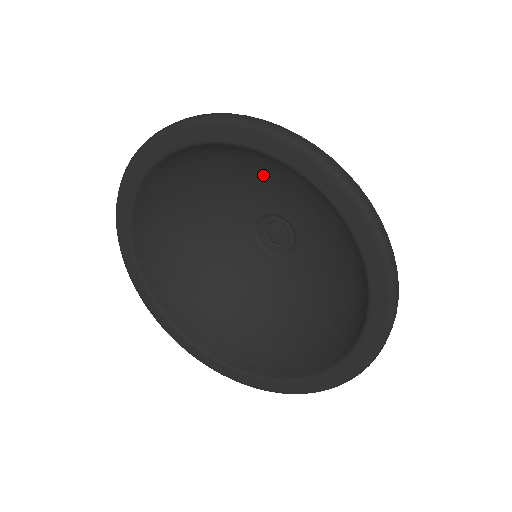
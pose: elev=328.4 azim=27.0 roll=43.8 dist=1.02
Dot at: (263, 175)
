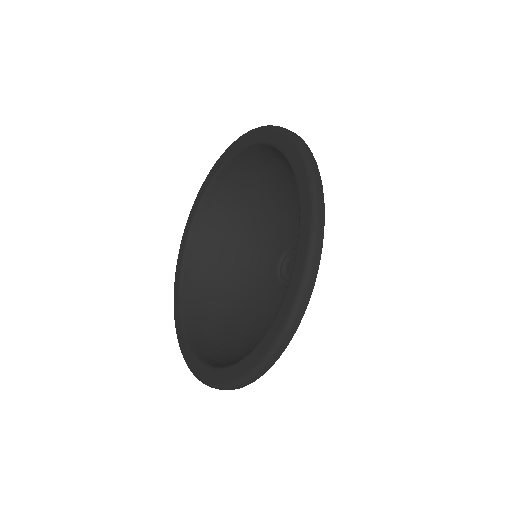
Dot at: (283, 203)
